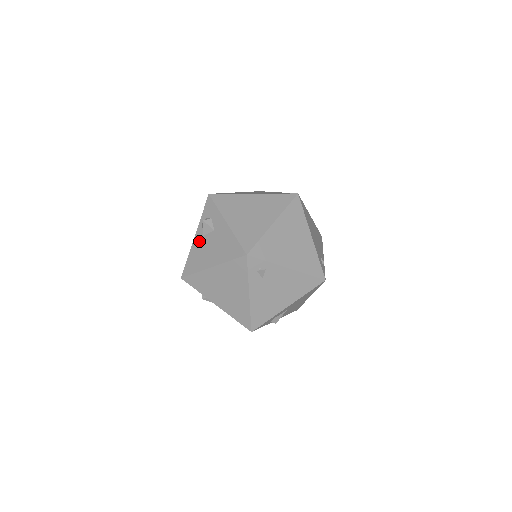
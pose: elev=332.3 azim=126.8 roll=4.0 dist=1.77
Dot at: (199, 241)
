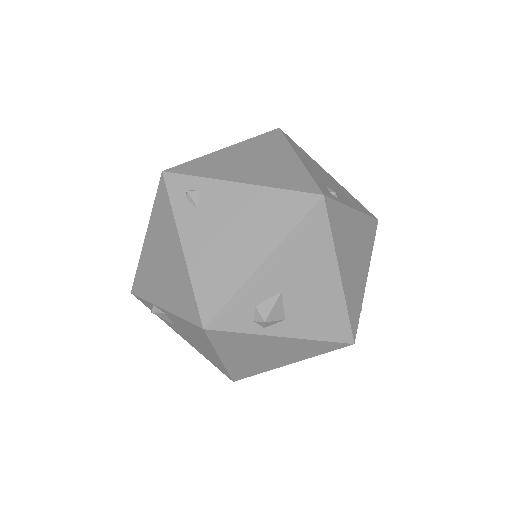
Dot at: occluded
